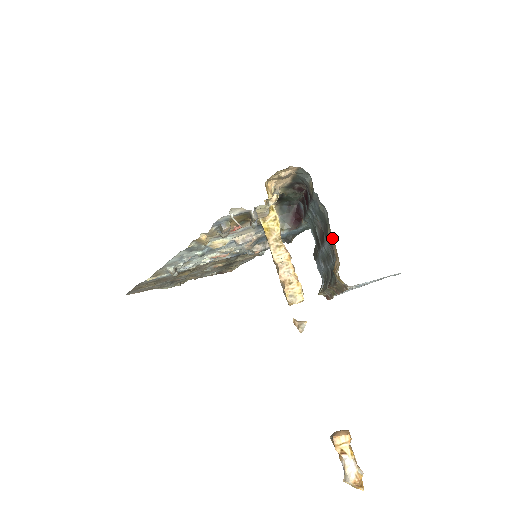
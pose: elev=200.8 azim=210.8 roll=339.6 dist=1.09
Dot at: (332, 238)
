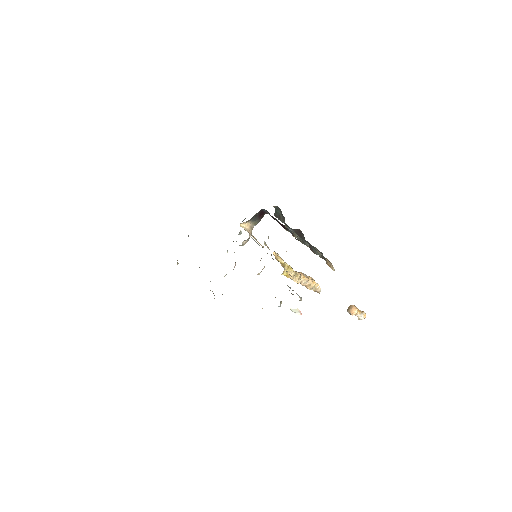
Dot at: occluded
